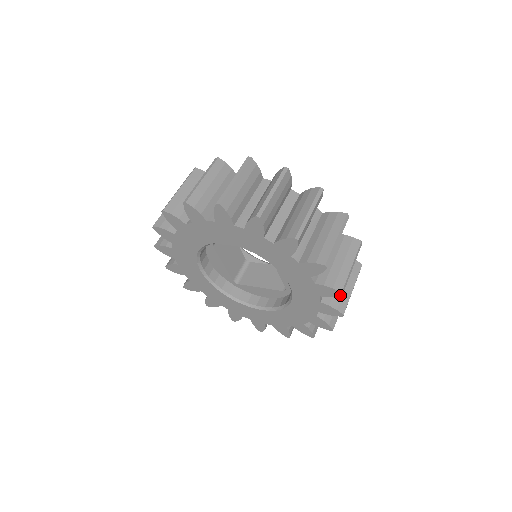
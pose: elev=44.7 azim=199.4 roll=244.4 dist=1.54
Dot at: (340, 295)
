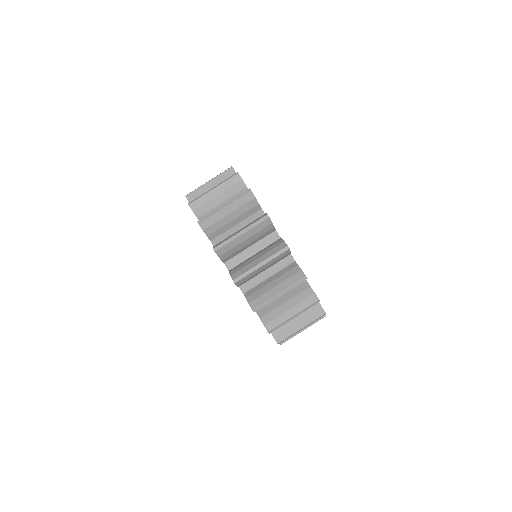
Dot at: (268, 332)
